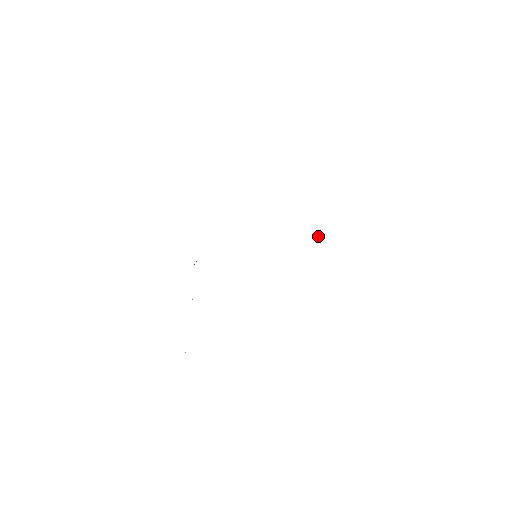
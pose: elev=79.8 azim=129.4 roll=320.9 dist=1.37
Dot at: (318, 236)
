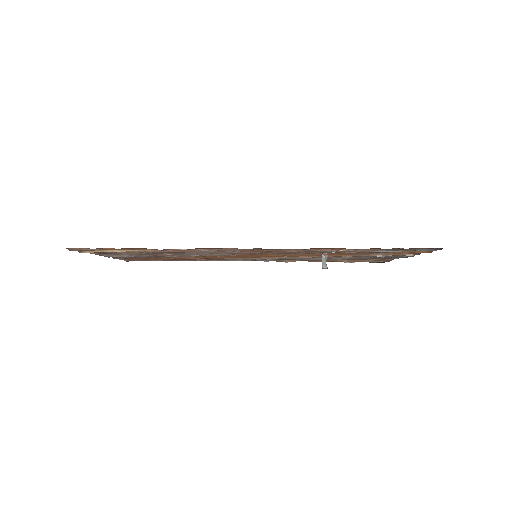
Dot at: occluded
